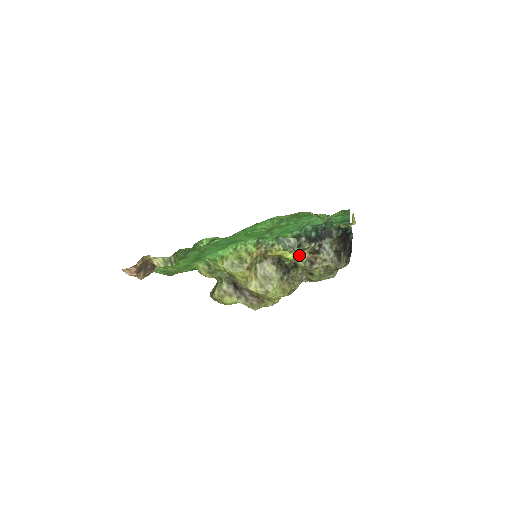
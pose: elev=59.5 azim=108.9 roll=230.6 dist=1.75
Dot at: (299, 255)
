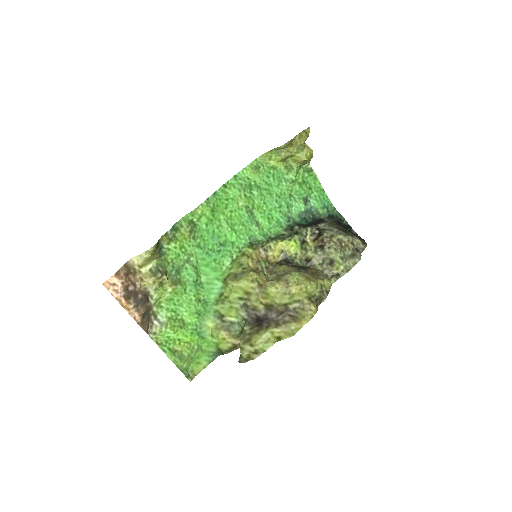
Dot at: (304, 247)
